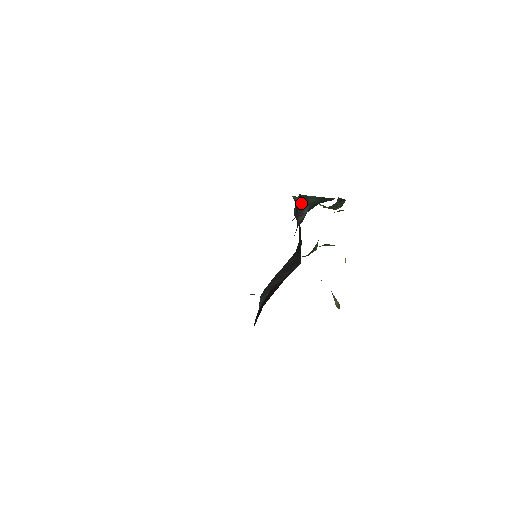
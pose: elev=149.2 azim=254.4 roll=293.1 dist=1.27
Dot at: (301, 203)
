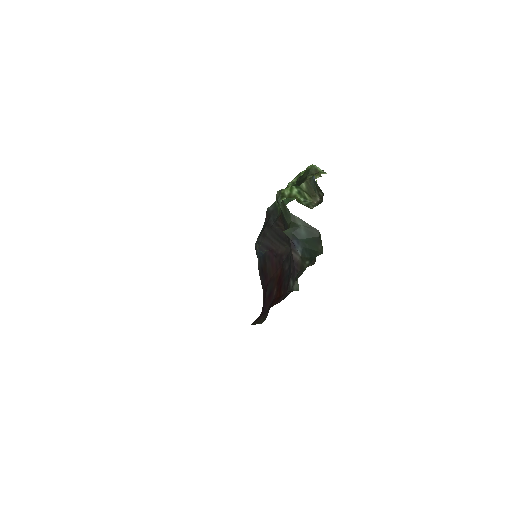
Dot at: (292, 238)
